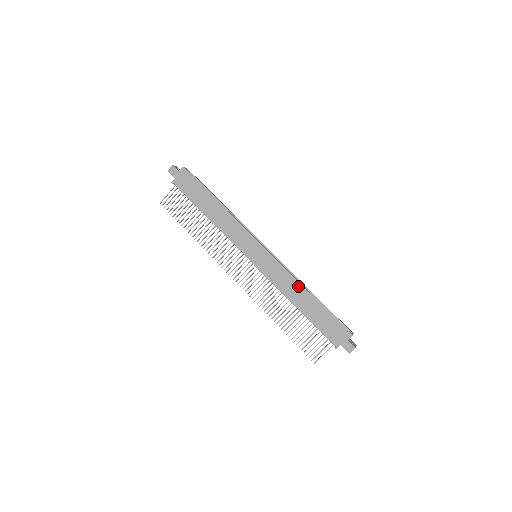
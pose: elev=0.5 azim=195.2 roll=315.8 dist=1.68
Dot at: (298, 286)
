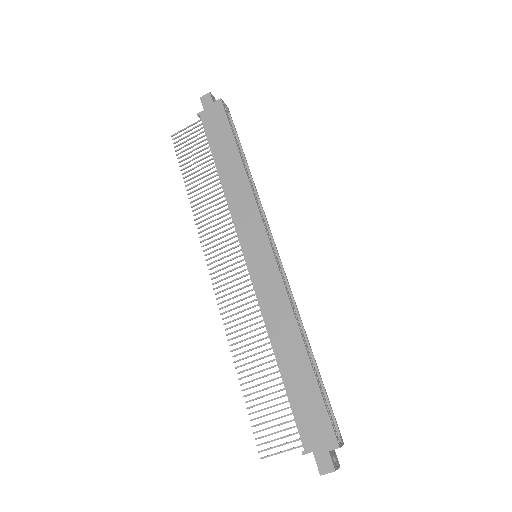
Dot at: (292, 326)
